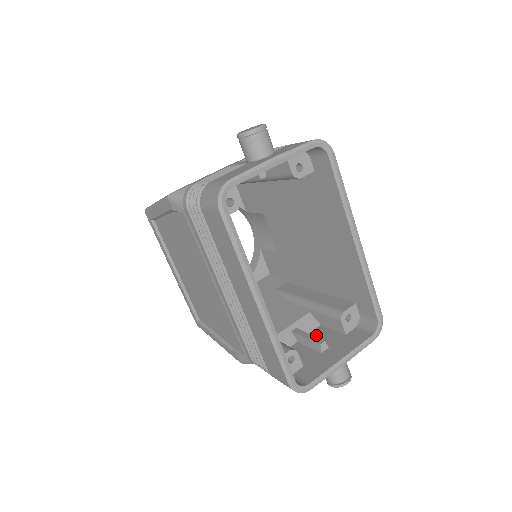
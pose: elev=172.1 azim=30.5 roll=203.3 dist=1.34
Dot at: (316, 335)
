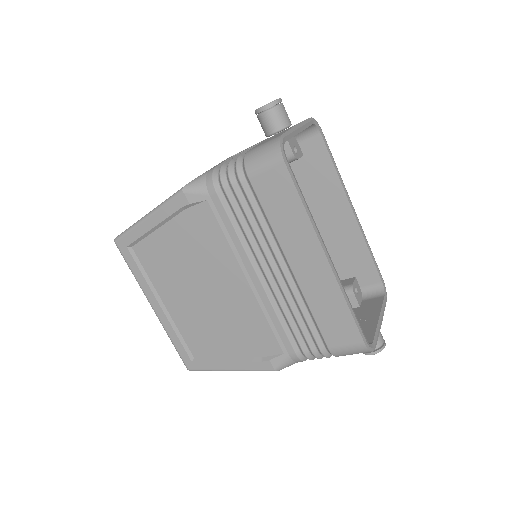
Dot at: occluded
